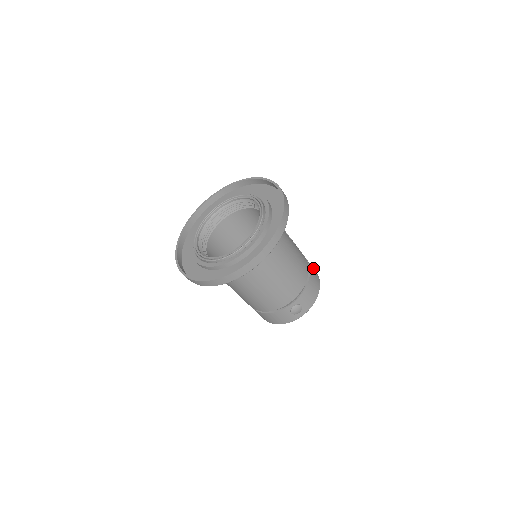
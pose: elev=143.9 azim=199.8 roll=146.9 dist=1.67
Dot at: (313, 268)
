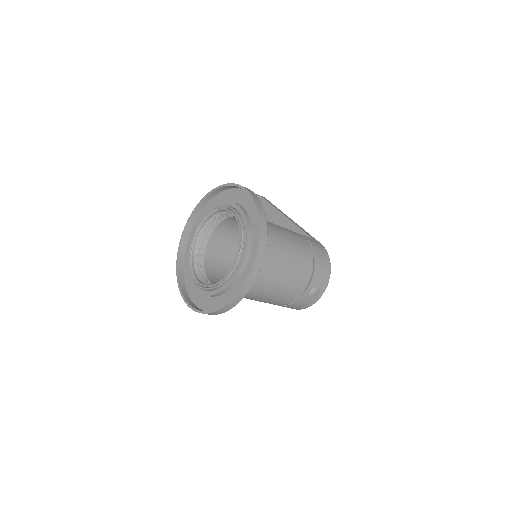
Dot at: (316, 243)
